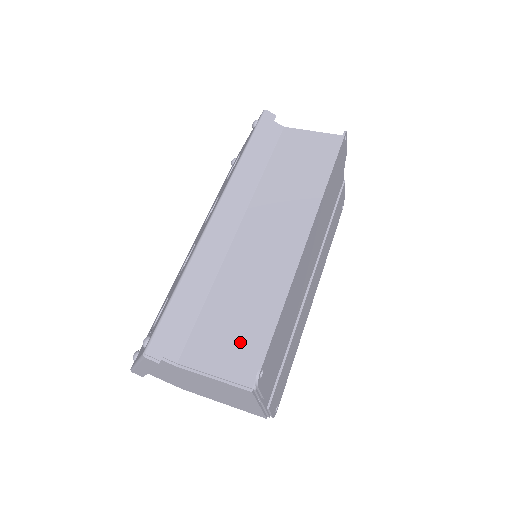
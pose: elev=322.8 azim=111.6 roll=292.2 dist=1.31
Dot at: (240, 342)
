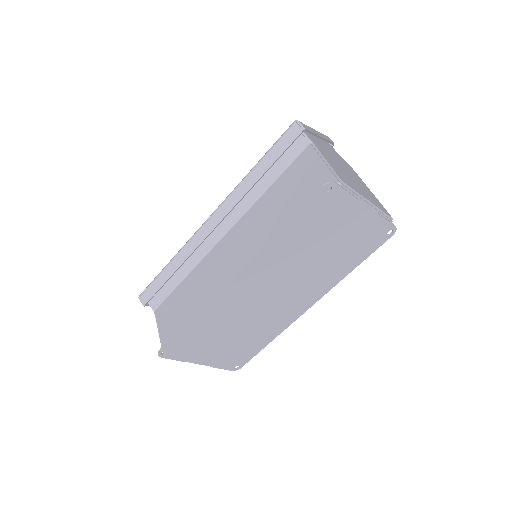
Dot at: (176, 323)
